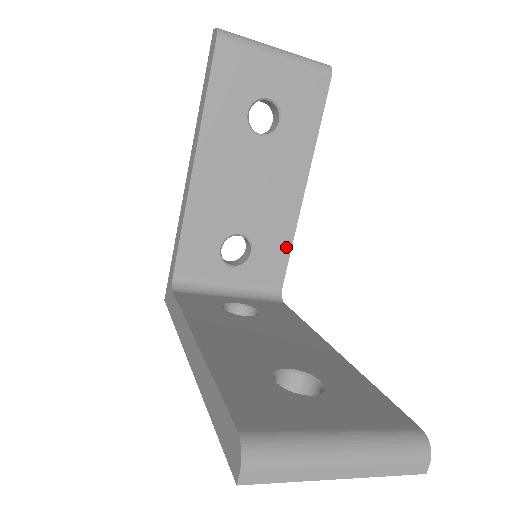
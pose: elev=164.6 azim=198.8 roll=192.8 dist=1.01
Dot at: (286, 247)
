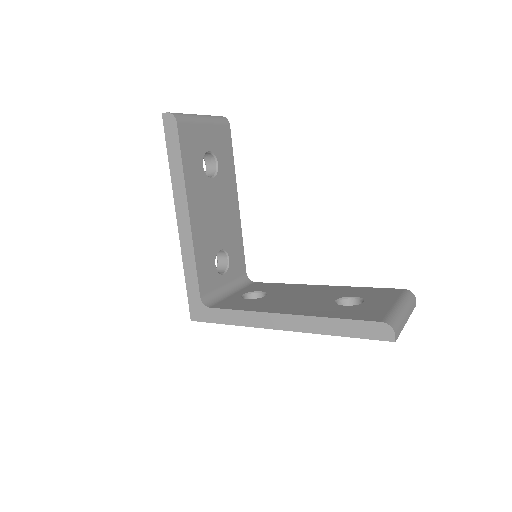
Dot at: (241, 246)
